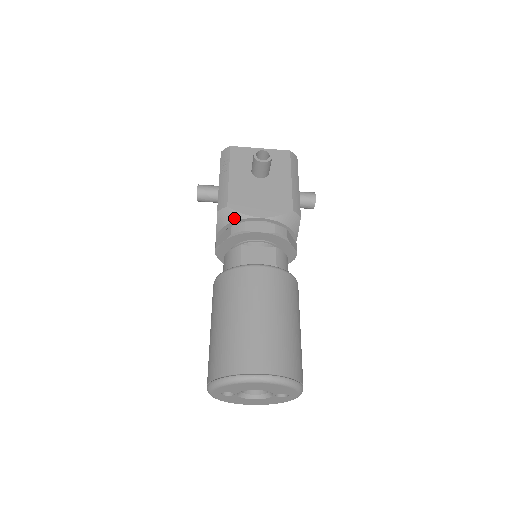
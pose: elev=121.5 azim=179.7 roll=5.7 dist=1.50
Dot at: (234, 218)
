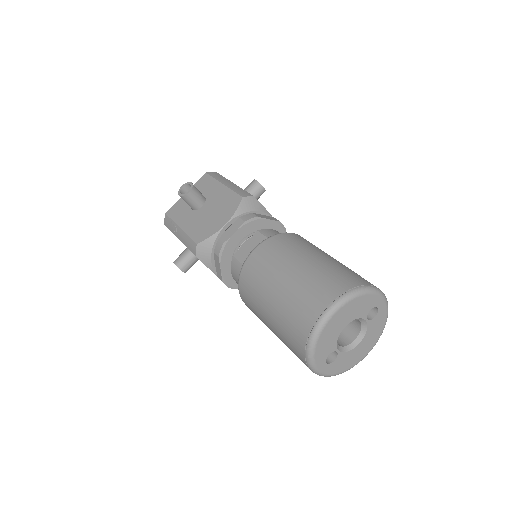
Dot at: (210, 246)
